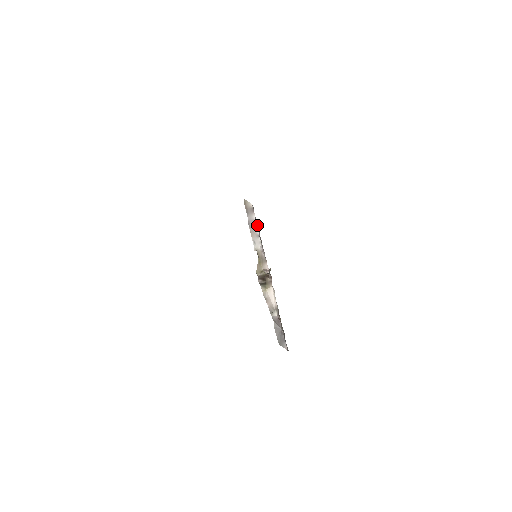
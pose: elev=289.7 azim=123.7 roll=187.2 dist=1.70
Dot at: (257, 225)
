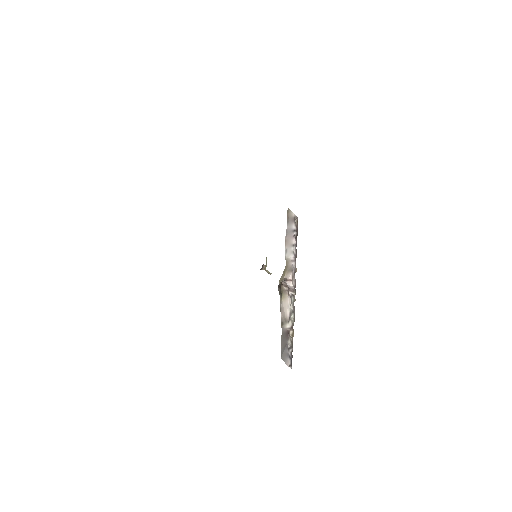
Dot at: (296, 235)
